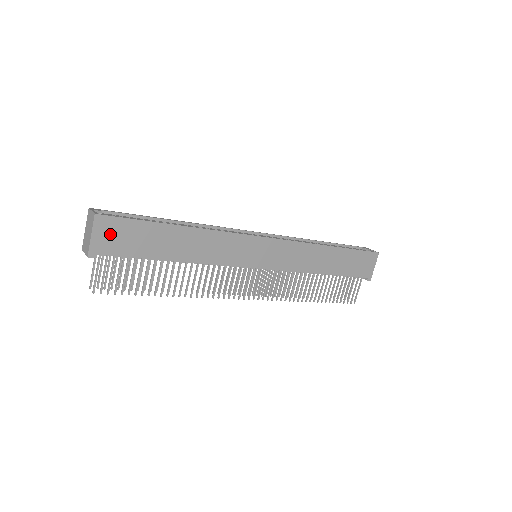
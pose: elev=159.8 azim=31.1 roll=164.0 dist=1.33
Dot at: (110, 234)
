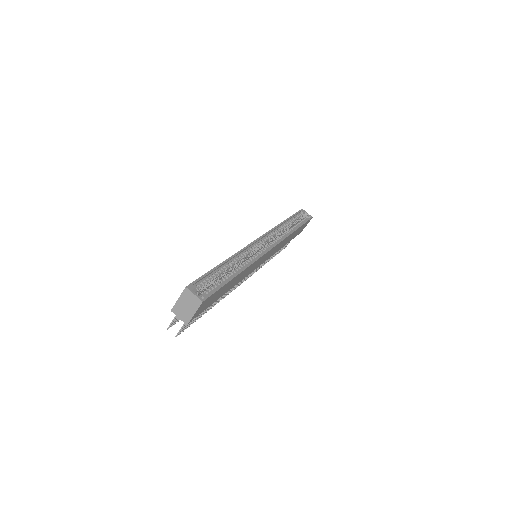
Dot at: (204, 306)
